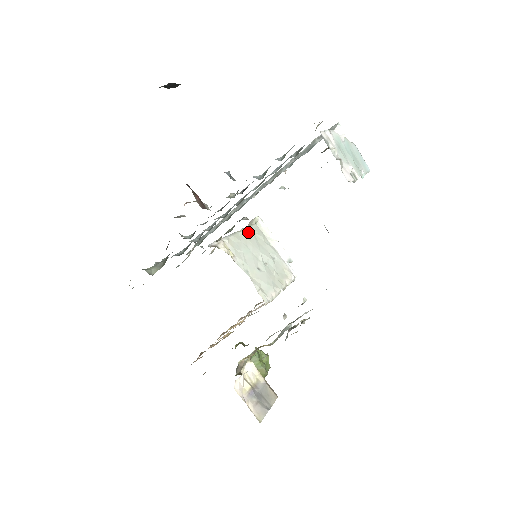
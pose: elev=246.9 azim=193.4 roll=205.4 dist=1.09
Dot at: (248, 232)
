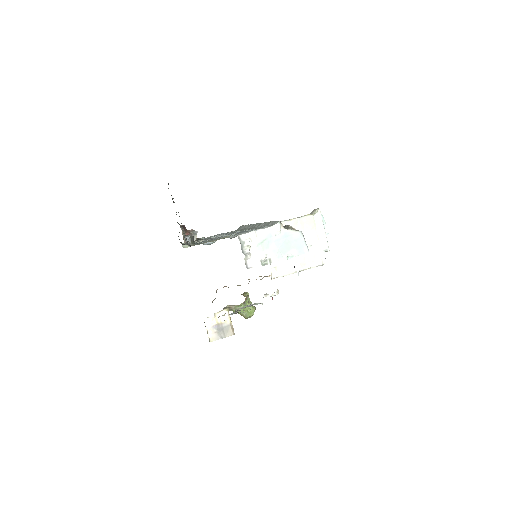
Dot at: (298, 222)
